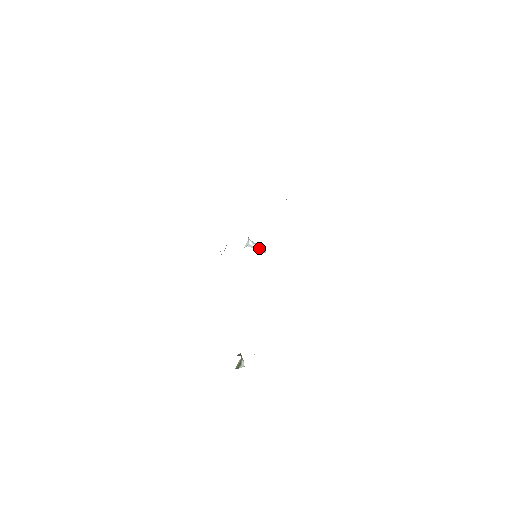
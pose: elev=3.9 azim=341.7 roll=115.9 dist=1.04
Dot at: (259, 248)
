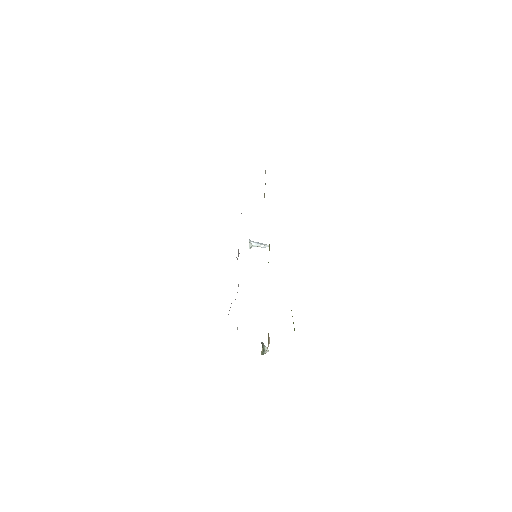
Dot at: (262, 245)
